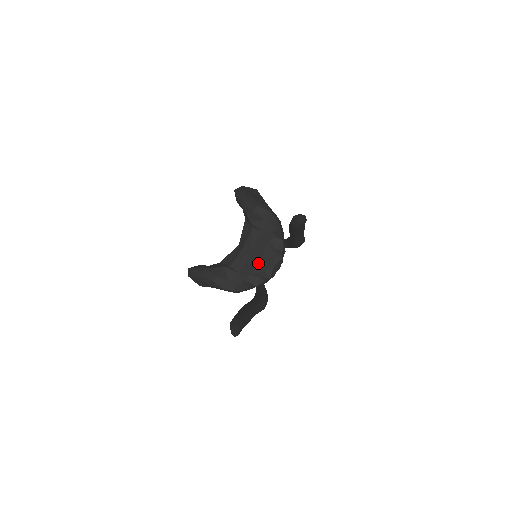
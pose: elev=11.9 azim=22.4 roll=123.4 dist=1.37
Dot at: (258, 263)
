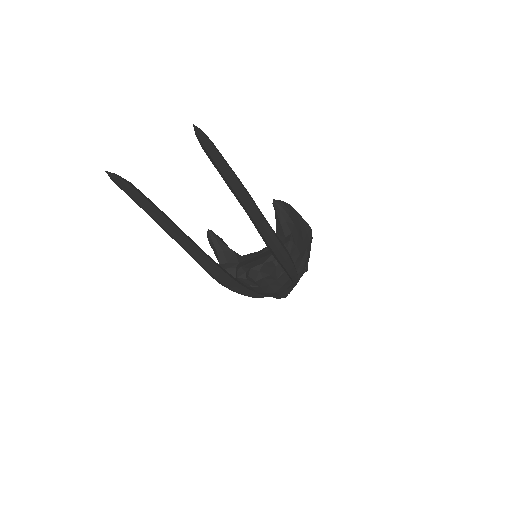
Dot at: (253, 262)
